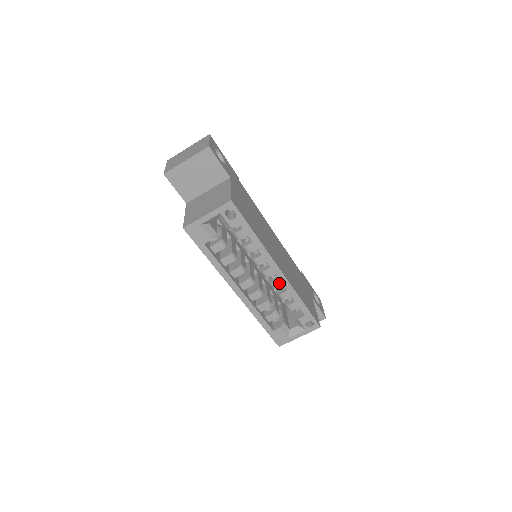
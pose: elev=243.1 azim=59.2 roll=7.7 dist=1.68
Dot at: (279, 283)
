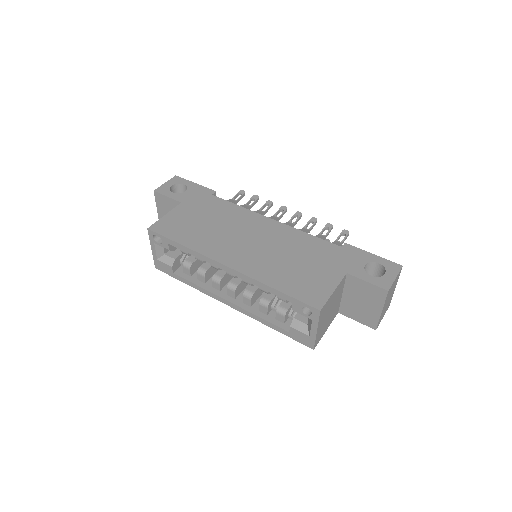
Dot at: occluded
